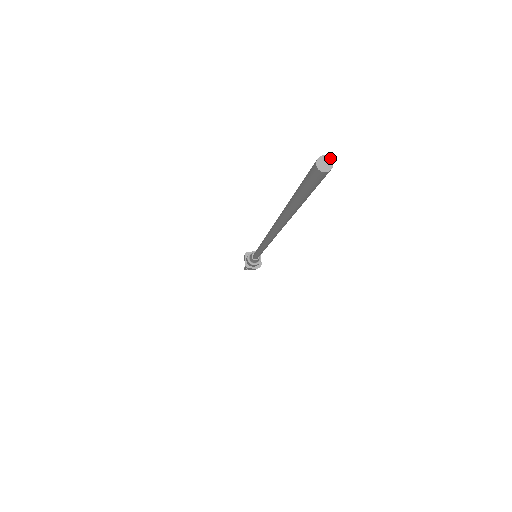
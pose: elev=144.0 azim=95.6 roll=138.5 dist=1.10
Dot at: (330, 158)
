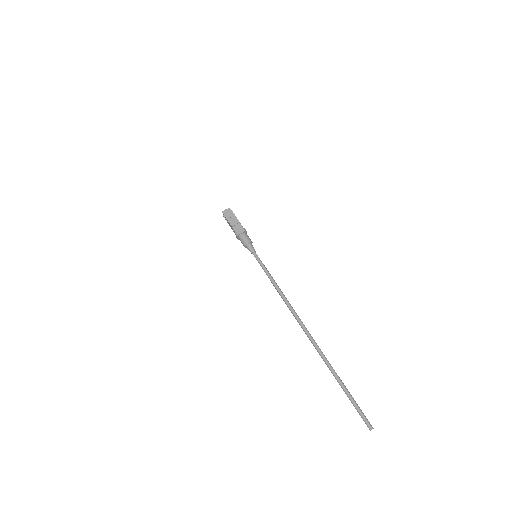
Dot at: occluded
